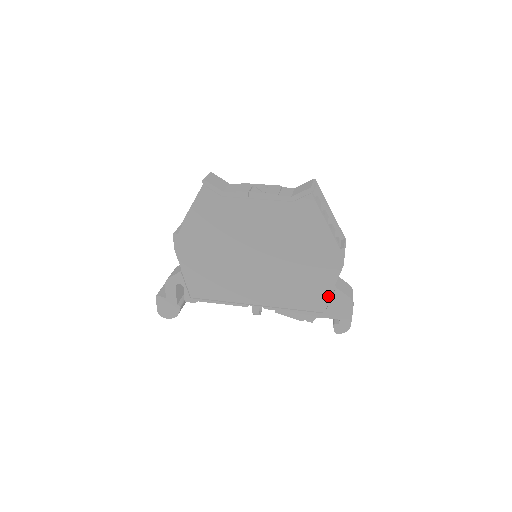
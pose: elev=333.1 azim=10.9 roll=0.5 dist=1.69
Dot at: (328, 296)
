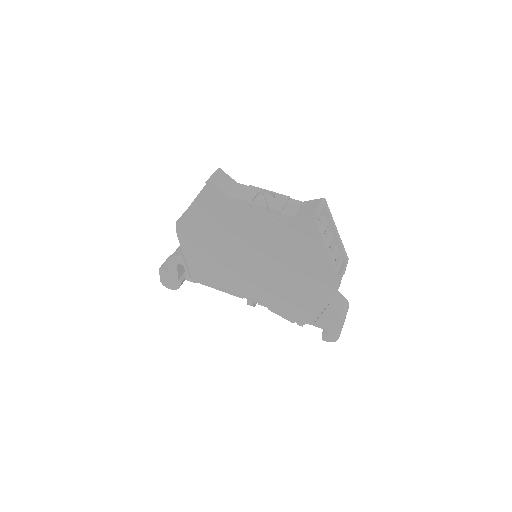
Dot at: (320, 310)
